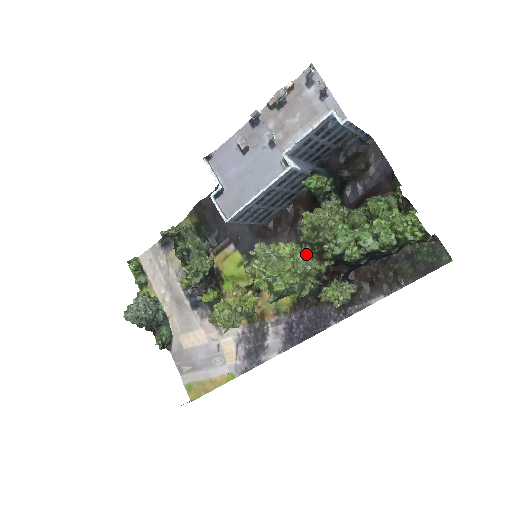
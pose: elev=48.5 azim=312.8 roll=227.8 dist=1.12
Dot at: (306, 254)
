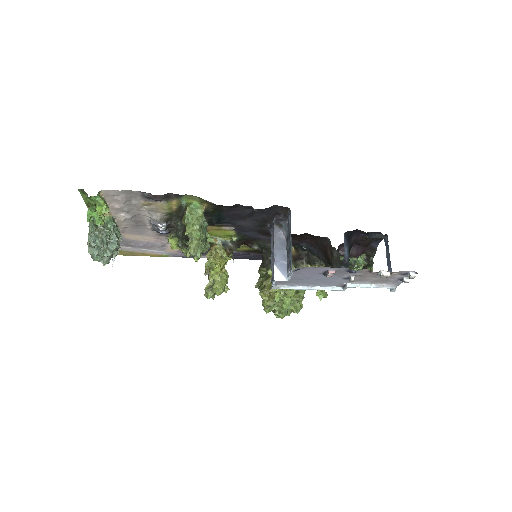
Dot at: occluded
